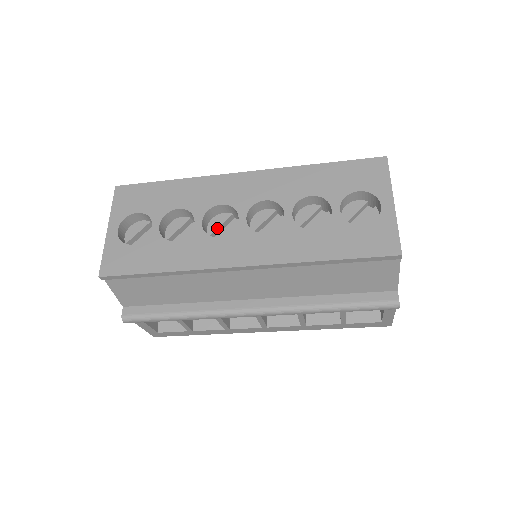
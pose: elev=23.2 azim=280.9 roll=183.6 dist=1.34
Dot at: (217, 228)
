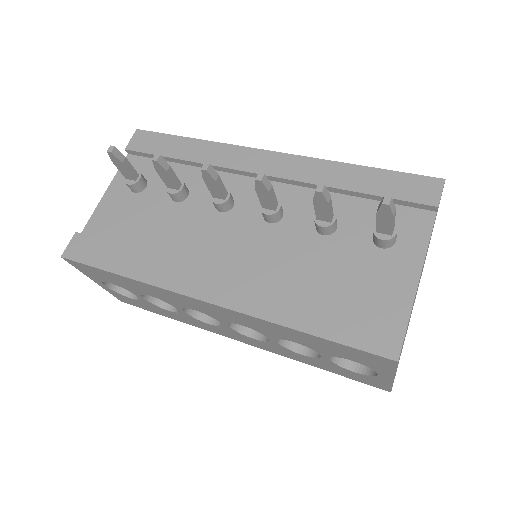
Dot at: occluded
